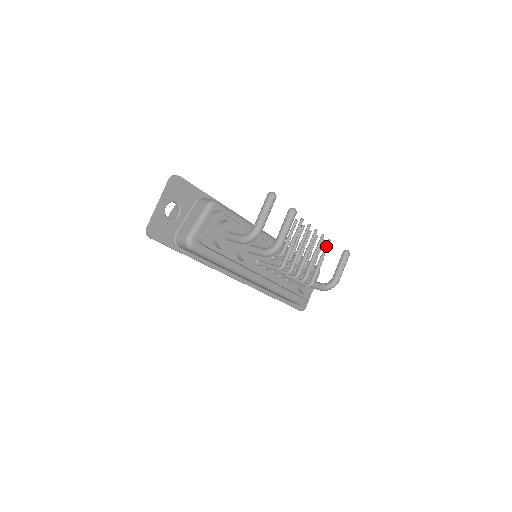
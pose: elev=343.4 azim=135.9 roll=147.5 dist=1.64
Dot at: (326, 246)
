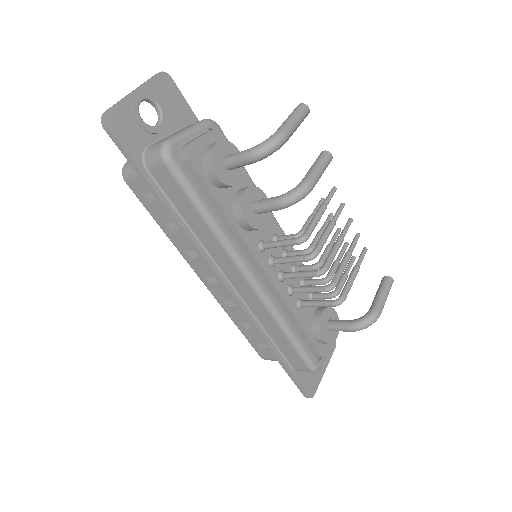
Dot at: (362, 254)
